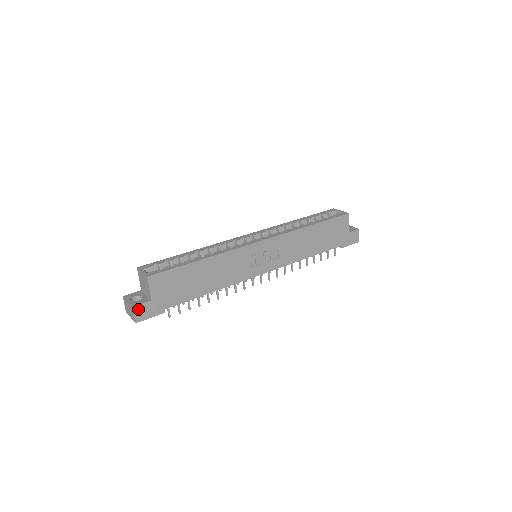
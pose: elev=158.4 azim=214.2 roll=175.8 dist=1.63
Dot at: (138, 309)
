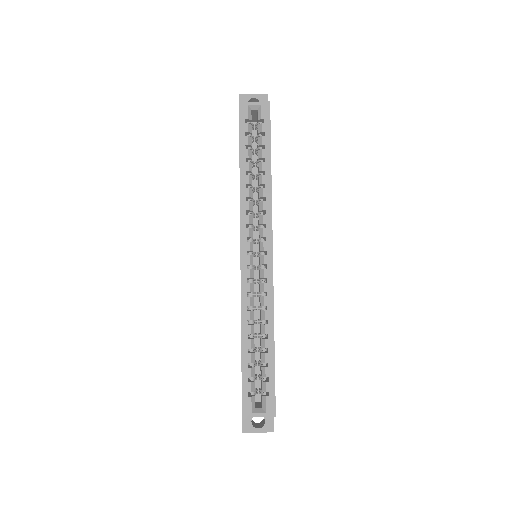
Dot at: (273, 425)
